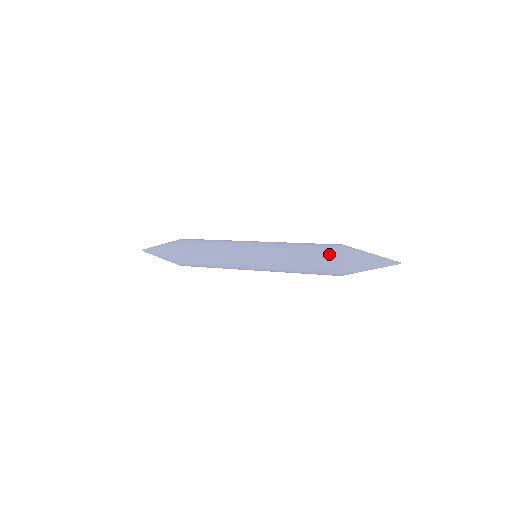
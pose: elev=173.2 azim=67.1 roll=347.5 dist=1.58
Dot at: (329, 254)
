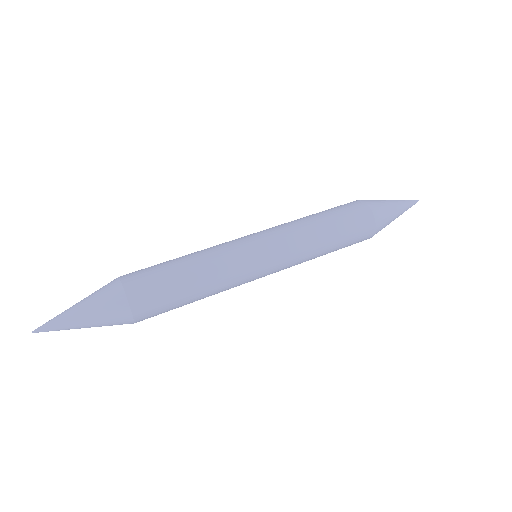
Dot at: (362, 216)
